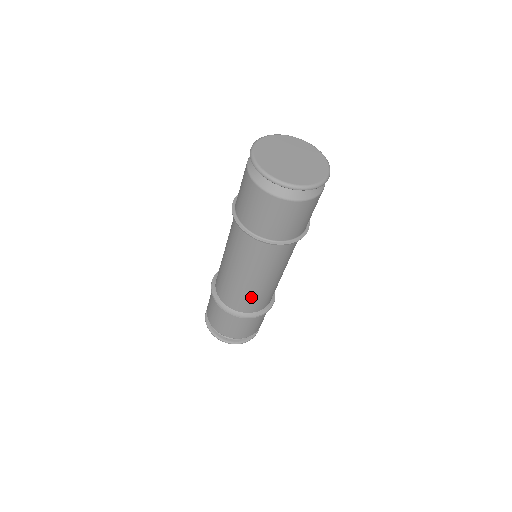
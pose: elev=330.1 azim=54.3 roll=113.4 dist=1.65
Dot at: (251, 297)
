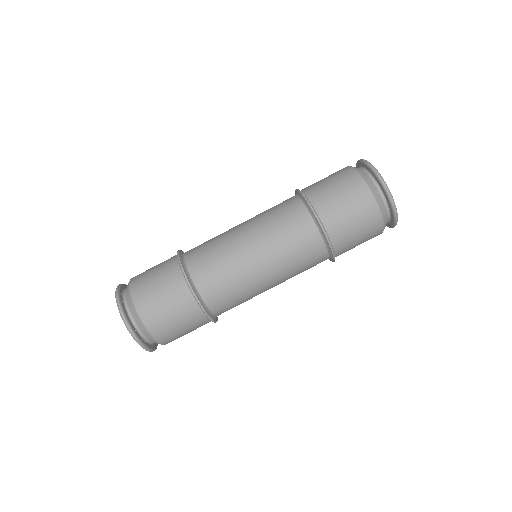
Dot at: (241, 297)
